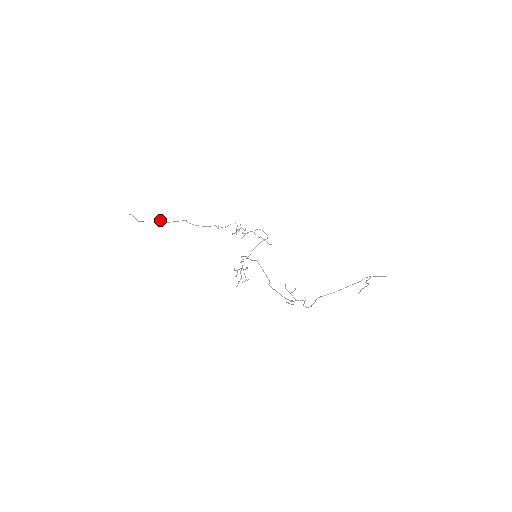
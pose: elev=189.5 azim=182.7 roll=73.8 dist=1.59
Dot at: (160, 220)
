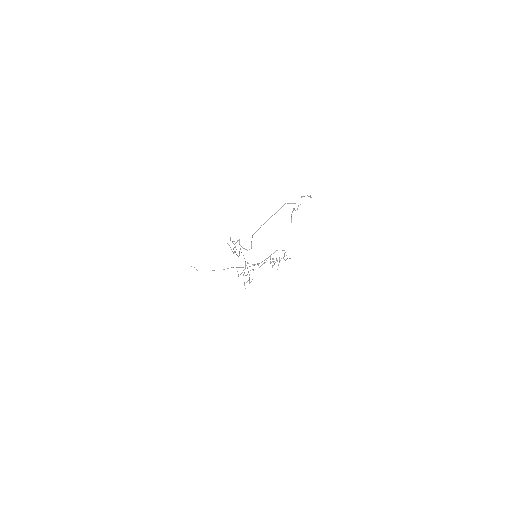
Dot at: occluded
